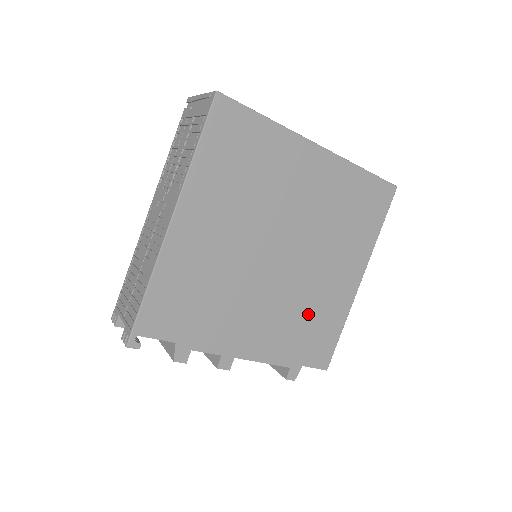
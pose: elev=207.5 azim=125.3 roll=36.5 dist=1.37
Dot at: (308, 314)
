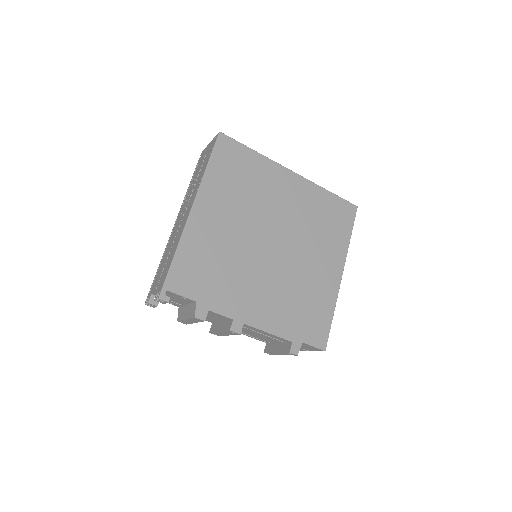
Dot at: (301, 296)
